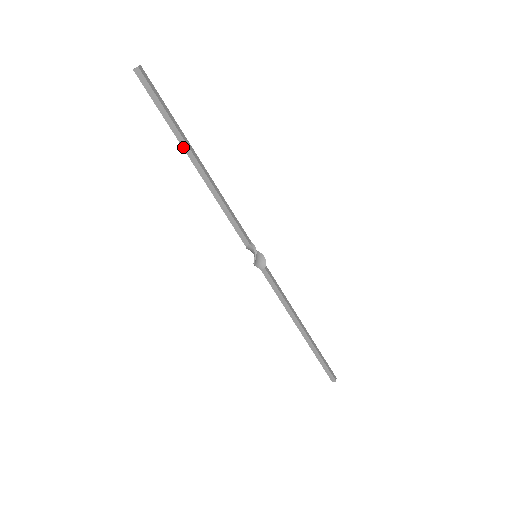
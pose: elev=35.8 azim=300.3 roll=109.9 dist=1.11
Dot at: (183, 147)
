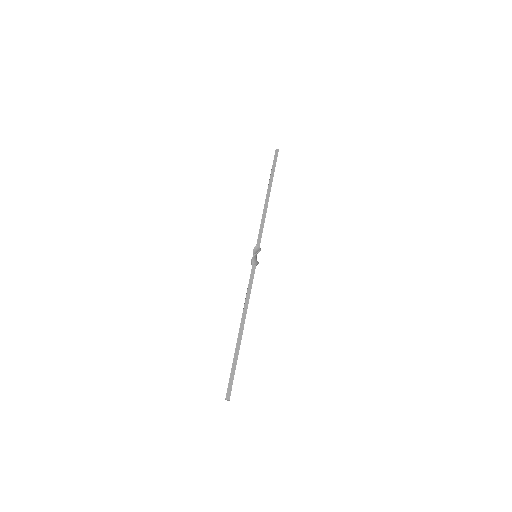
Dot at: (269, 183)
